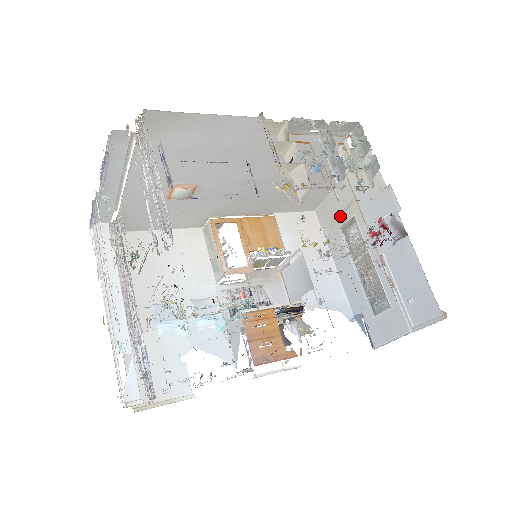
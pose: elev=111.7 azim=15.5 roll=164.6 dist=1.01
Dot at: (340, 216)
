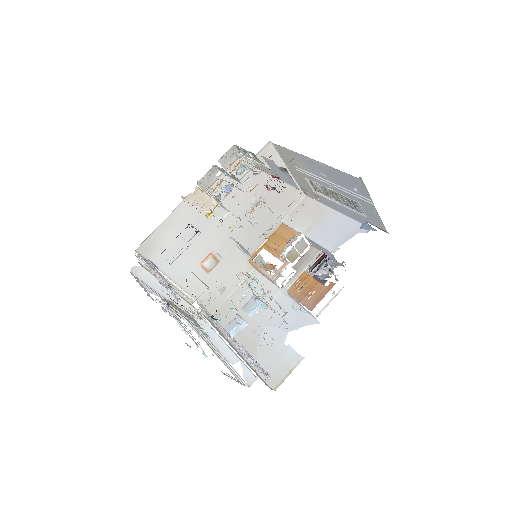
Dot at: (306, 185)
